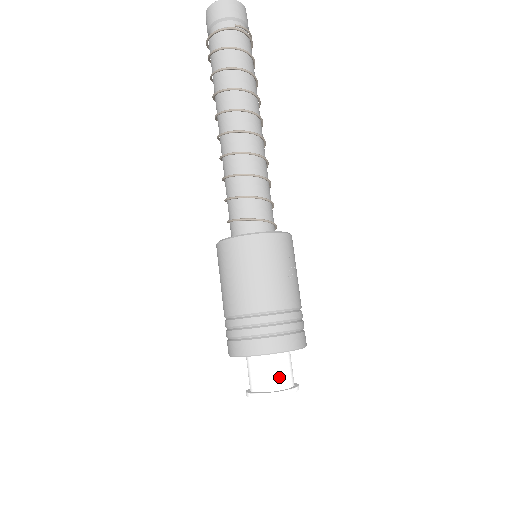
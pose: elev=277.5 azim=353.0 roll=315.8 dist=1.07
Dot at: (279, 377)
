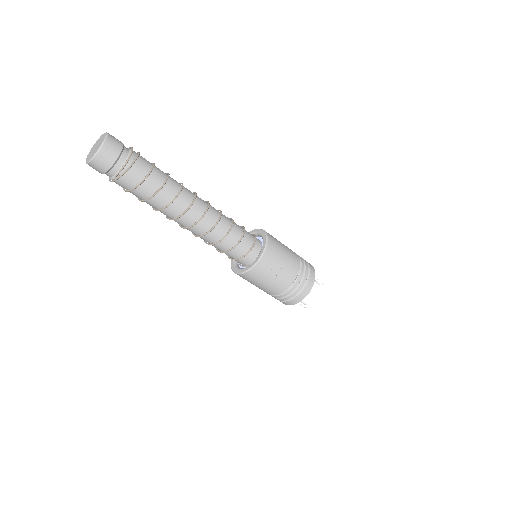
Dot at: (307, 301)
